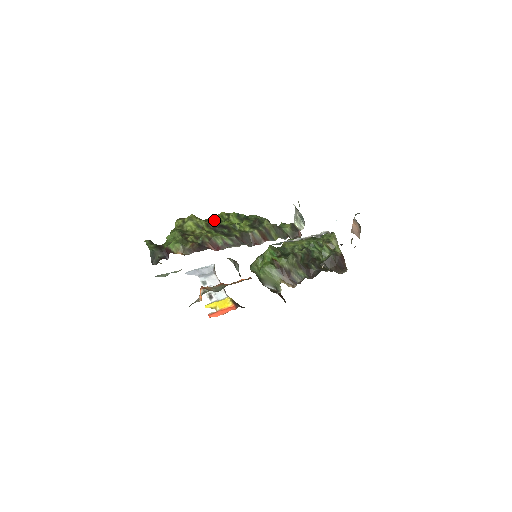
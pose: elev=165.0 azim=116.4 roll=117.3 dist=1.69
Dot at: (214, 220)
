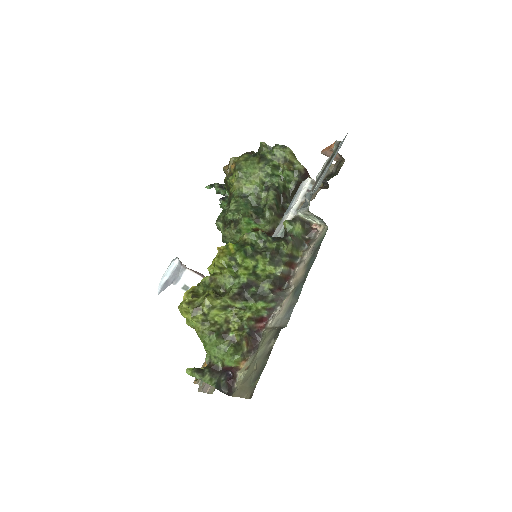
Dot at: (226, 280)
